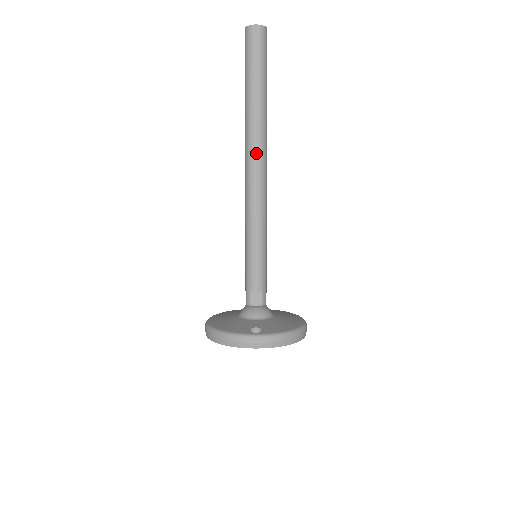
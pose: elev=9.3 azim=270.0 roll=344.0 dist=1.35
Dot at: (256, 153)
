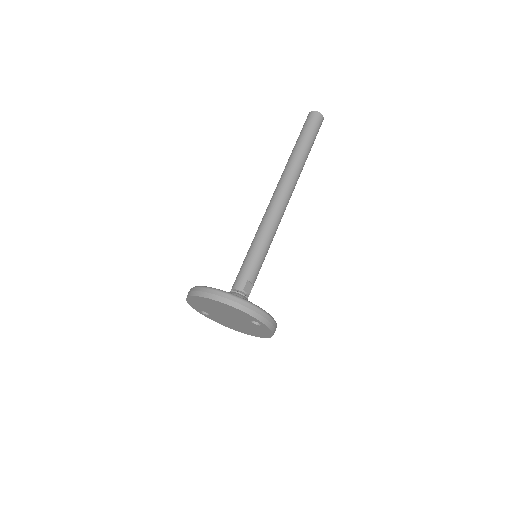
Dot at: (293, 186)
